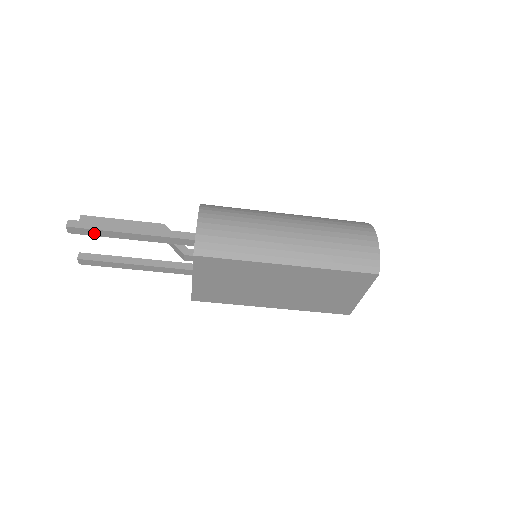
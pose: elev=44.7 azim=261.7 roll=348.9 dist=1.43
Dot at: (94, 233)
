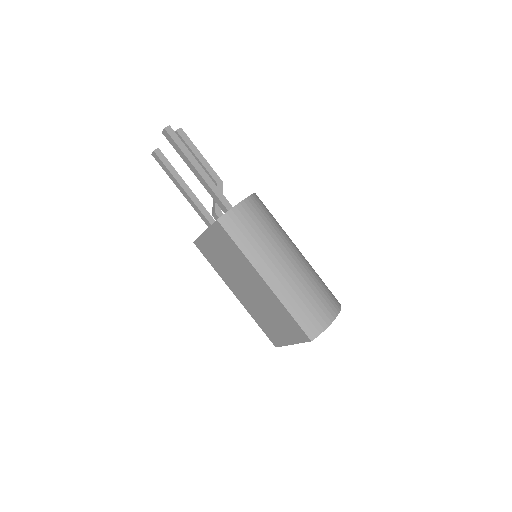
Dot at: (176, 148)
